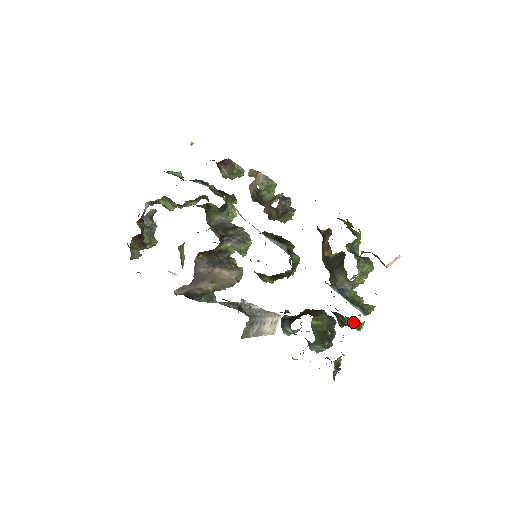
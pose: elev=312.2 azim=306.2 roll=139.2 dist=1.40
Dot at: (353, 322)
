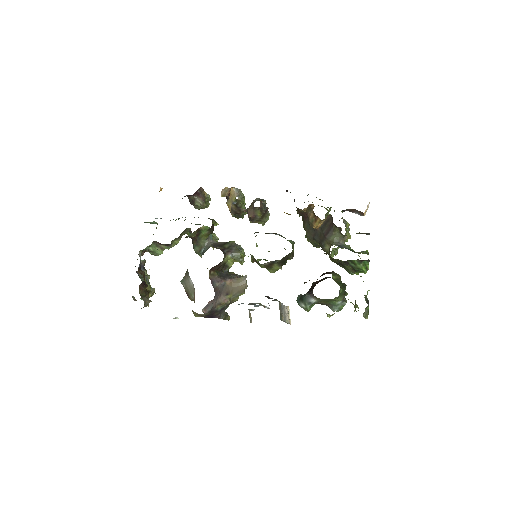
Dot at: (362, 263)
